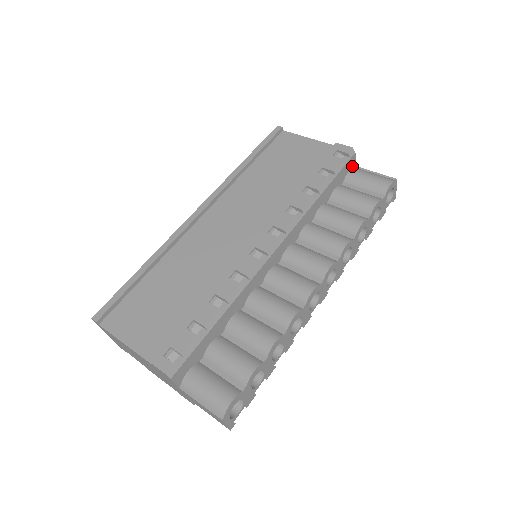
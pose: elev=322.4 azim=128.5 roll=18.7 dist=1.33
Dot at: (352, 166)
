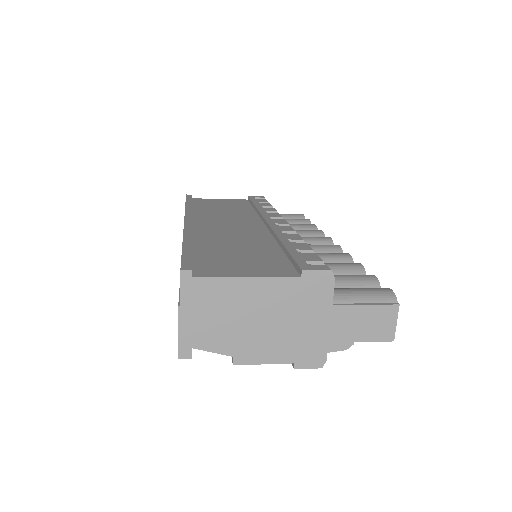
Dot at: occluded
